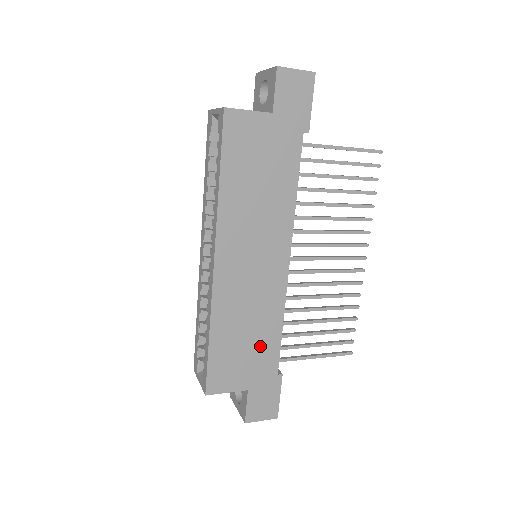
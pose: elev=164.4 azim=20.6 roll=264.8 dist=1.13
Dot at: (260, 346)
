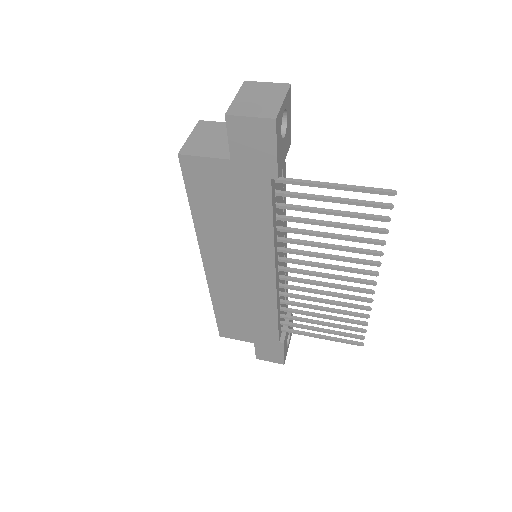
Dot at: (259, 322)
